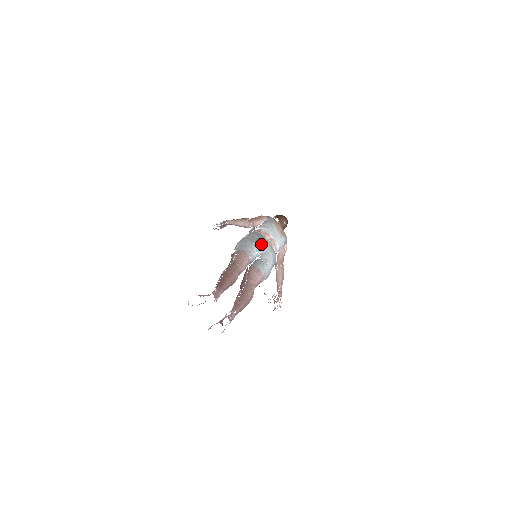
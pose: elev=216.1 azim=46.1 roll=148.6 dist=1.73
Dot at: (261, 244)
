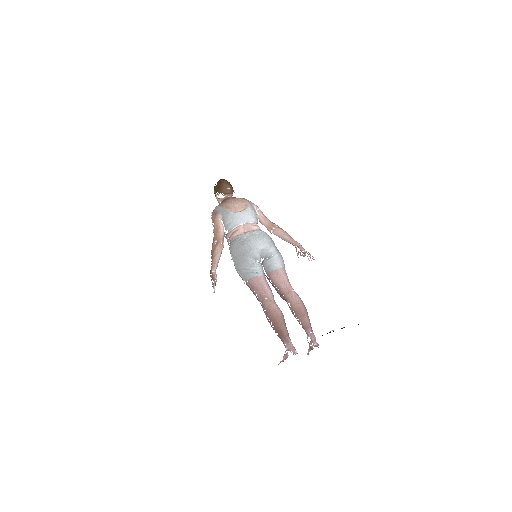
Dot at: (252, 253)
